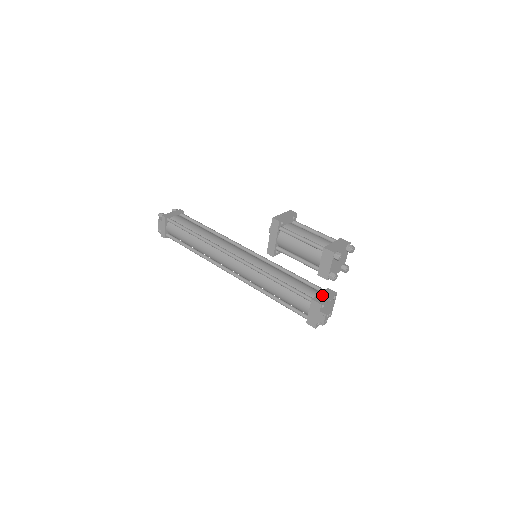
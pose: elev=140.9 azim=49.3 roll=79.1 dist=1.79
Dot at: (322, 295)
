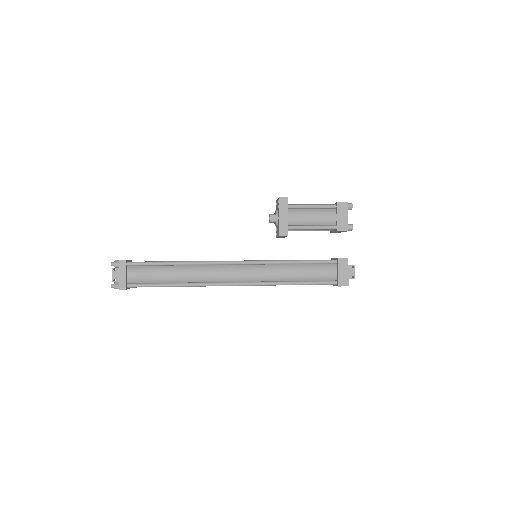
Dot at: occluded
